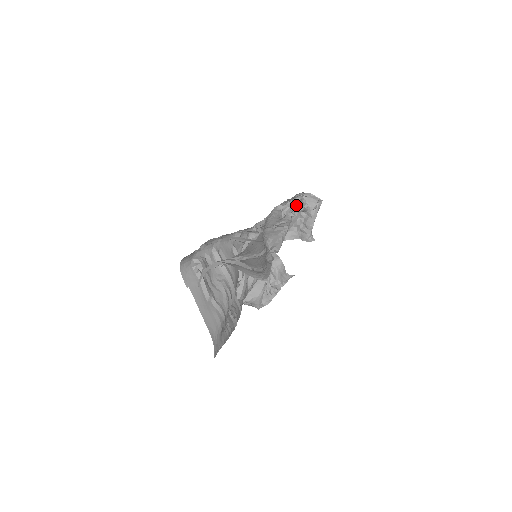
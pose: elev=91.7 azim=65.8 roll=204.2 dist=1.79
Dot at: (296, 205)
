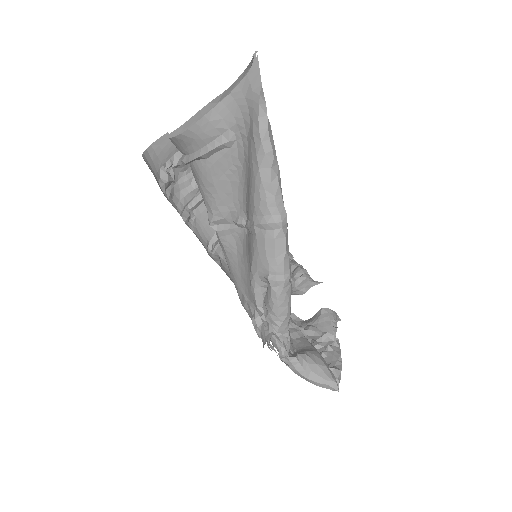
Dot at: occluded
